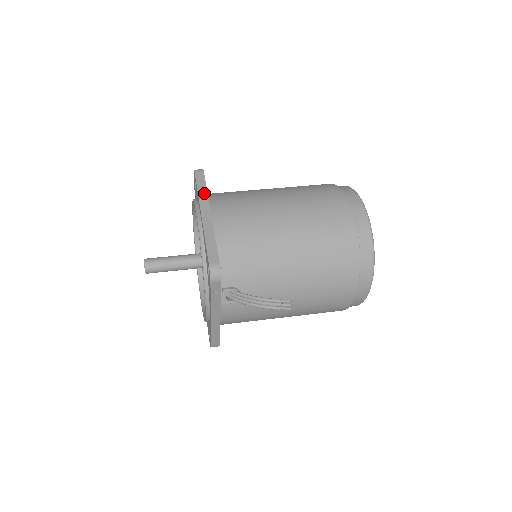
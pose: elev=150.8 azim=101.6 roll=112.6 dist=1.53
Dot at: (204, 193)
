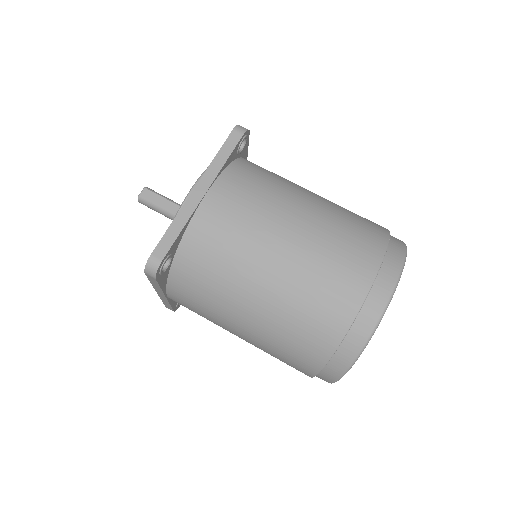
Dot at: (158, 288)
